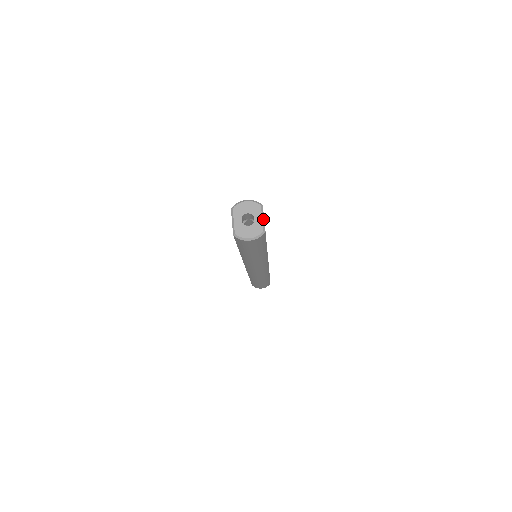
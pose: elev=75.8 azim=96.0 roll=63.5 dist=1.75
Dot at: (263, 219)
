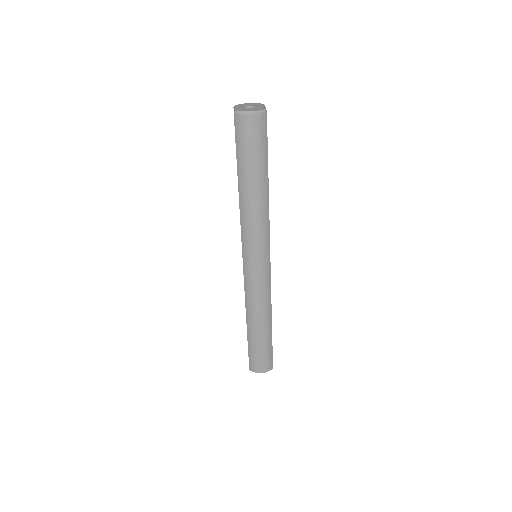
Dot at: (265, 108)
